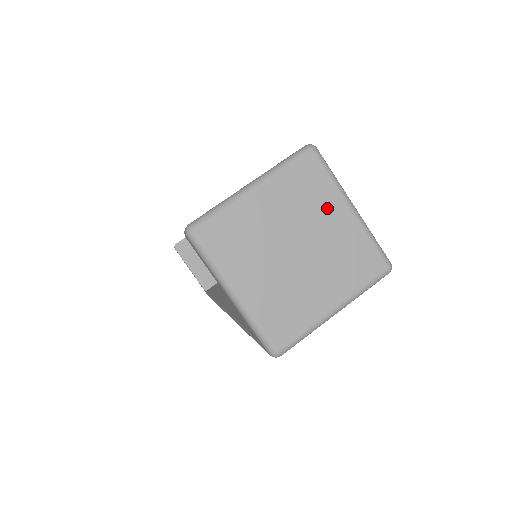
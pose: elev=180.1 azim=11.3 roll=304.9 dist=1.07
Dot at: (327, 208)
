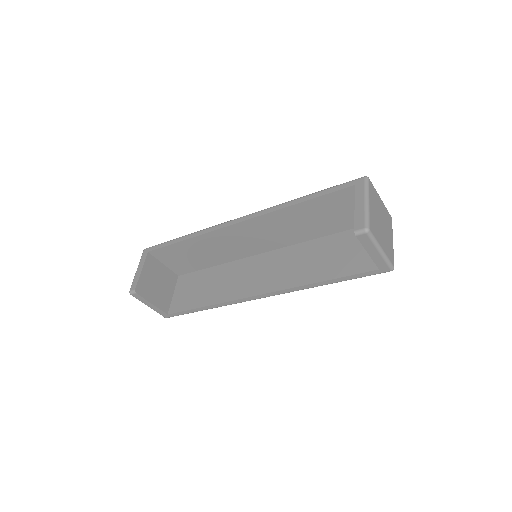
Dot at: (379, 201)
